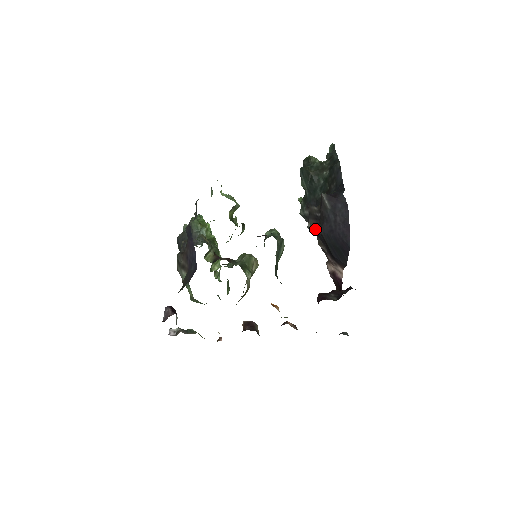
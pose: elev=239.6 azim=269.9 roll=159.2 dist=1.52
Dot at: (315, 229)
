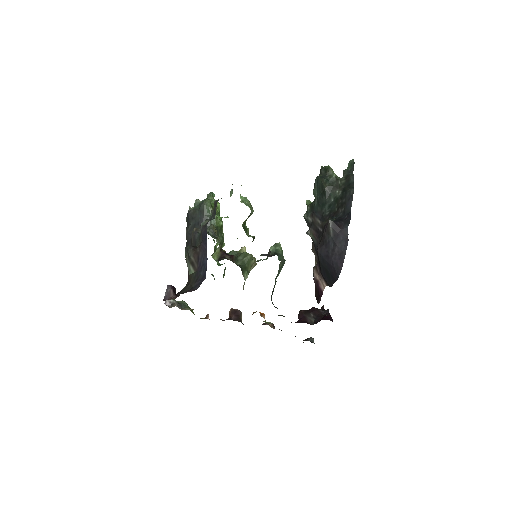
Dot at: (313, 239)
